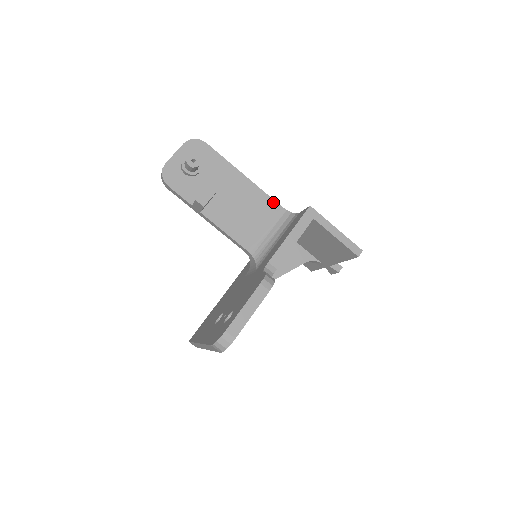
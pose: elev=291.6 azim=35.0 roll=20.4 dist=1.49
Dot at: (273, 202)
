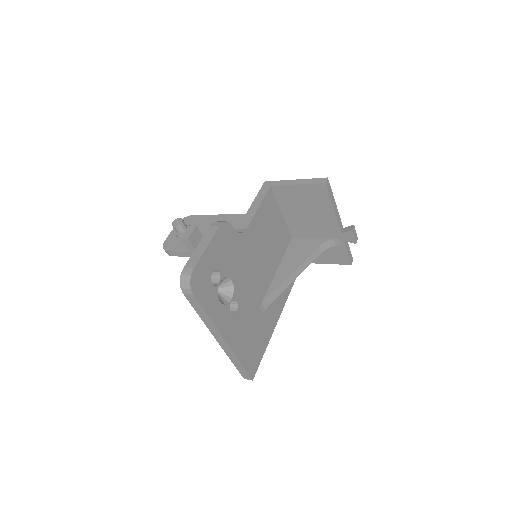
Dot at: occluded
